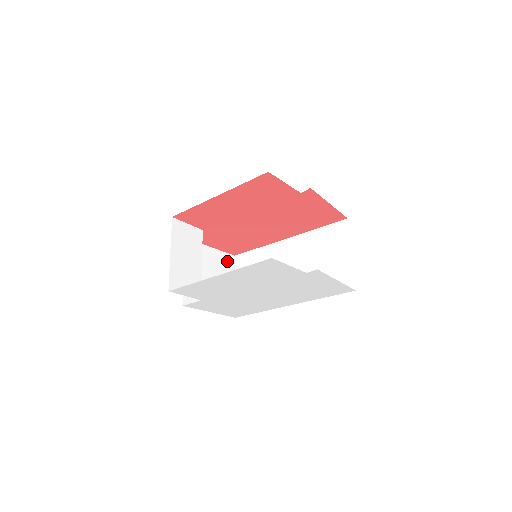
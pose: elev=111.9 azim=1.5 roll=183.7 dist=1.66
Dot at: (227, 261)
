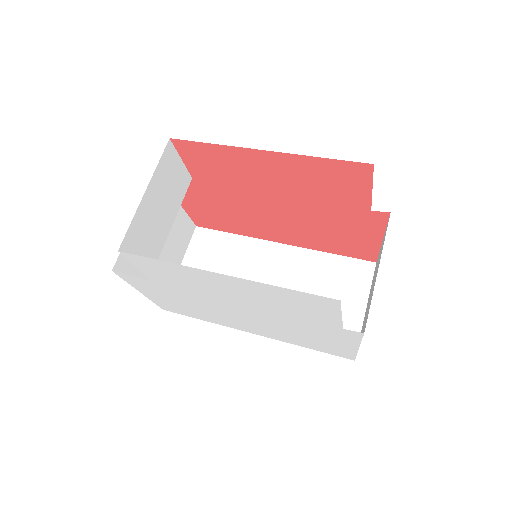
Dot at: (186, 229)
